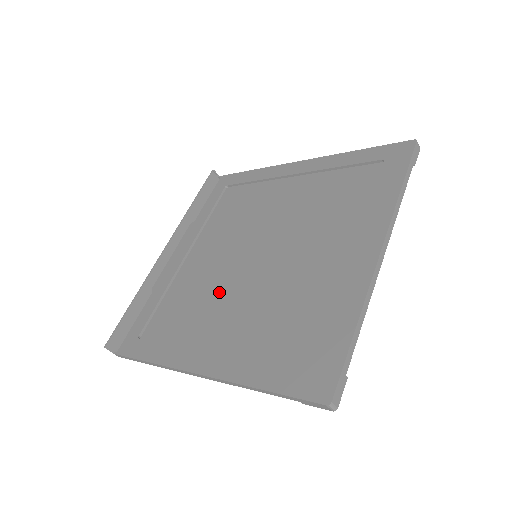
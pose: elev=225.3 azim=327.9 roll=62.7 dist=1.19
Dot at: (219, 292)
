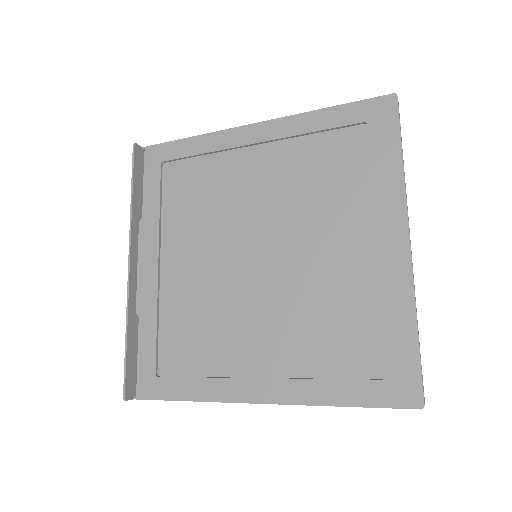
Dot at: (232, 306)
